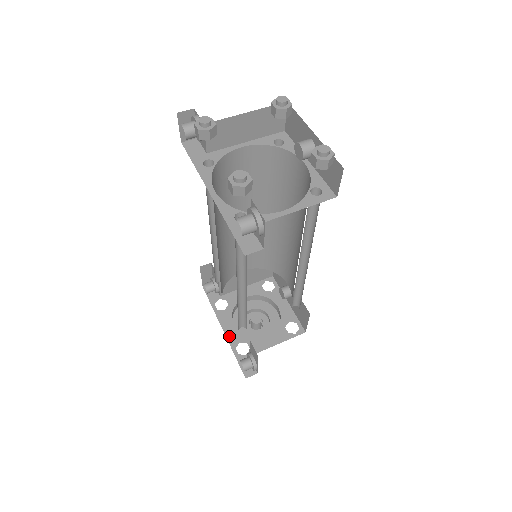
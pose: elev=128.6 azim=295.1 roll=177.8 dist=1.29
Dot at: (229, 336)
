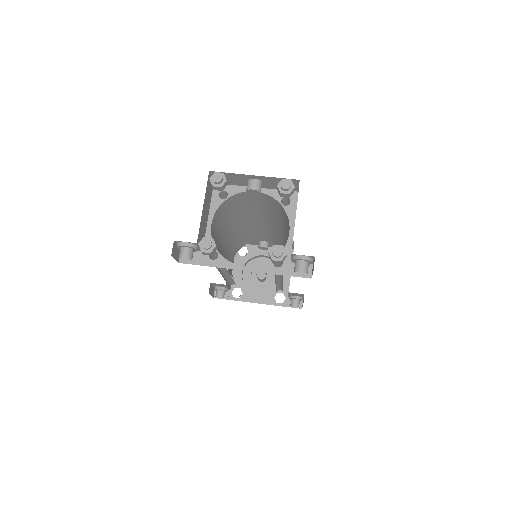
Dot at: (265, 302)
